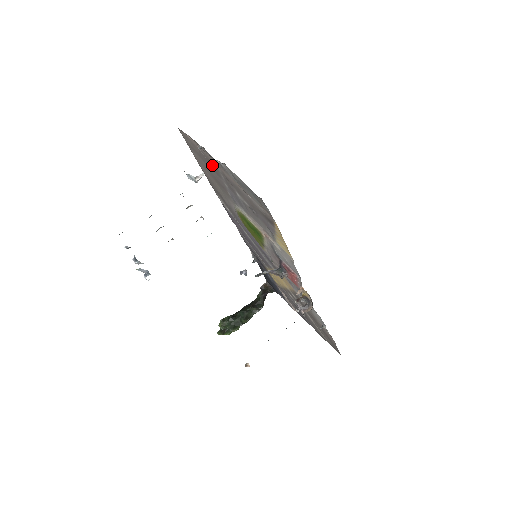
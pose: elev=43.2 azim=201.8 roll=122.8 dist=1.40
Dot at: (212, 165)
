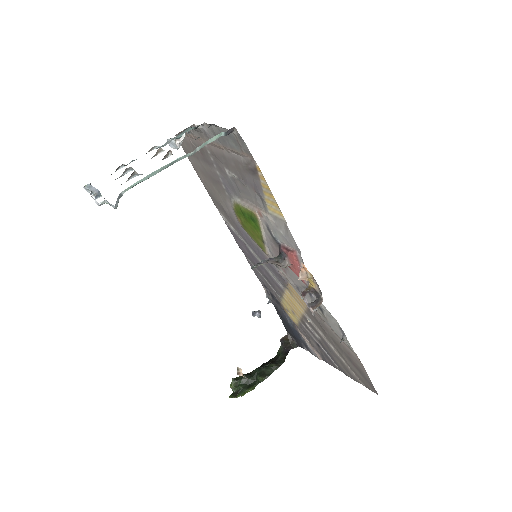
Dot at: (203, 154)
